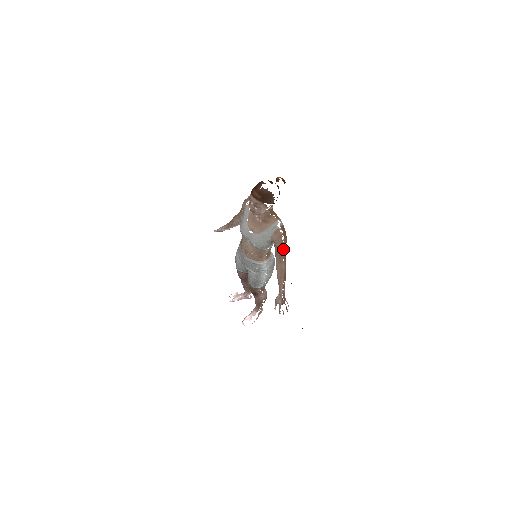
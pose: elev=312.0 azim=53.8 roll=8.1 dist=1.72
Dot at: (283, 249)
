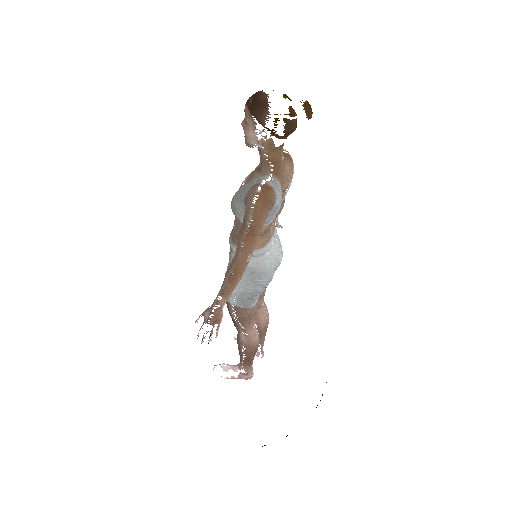
Dot at: (249, 224)
